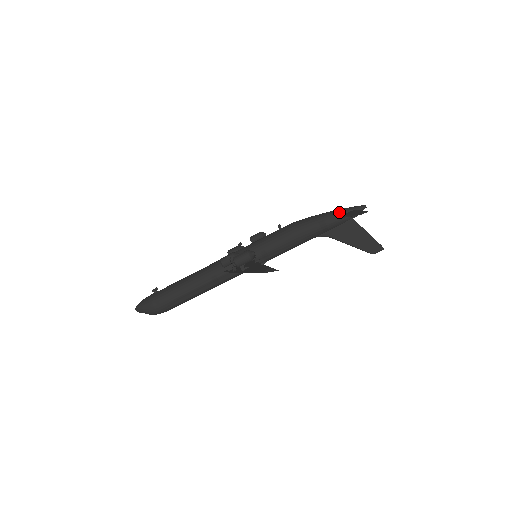
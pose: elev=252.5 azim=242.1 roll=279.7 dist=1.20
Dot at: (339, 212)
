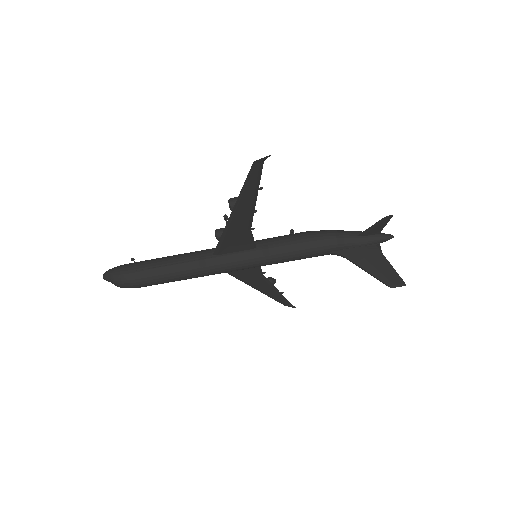
Dot at: (361, 232)
